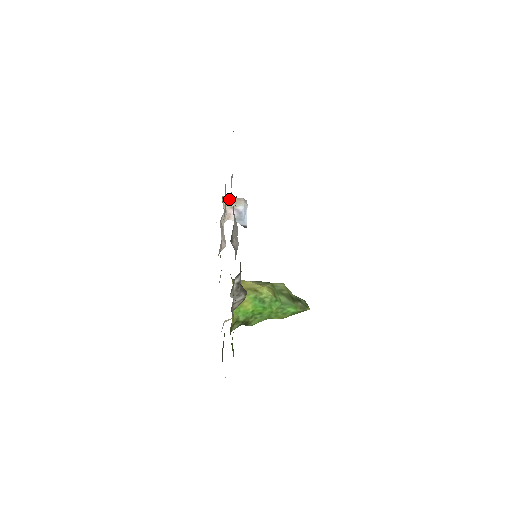
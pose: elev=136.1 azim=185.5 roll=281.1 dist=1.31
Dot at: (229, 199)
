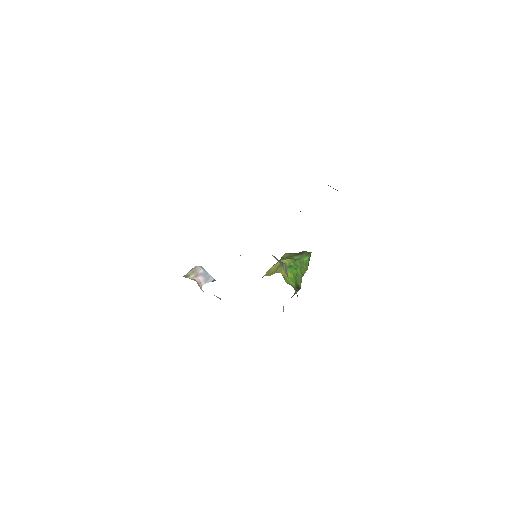
Dot at: (189, 274)
